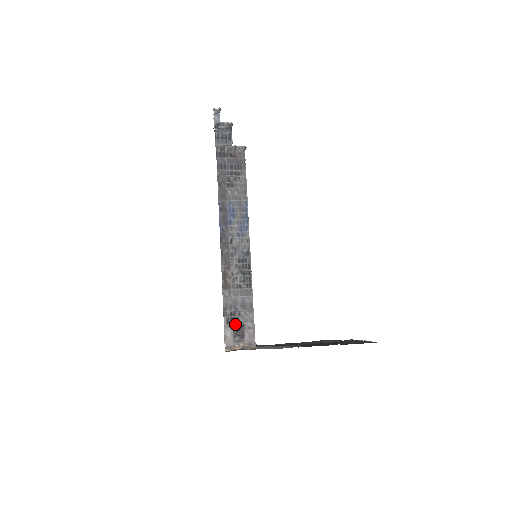
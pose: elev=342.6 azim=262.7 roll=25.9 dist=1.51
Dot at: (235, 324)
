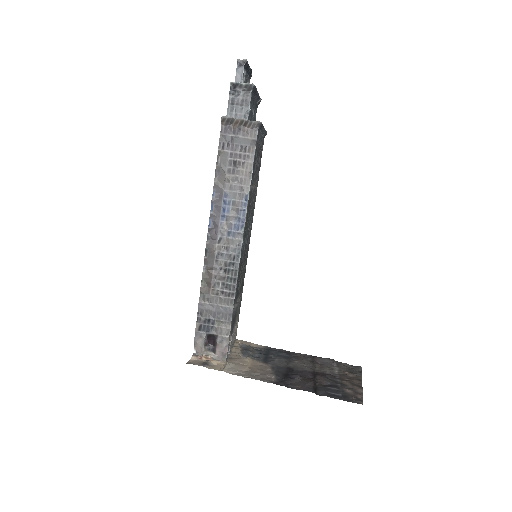
Dot at: (207, 333)
